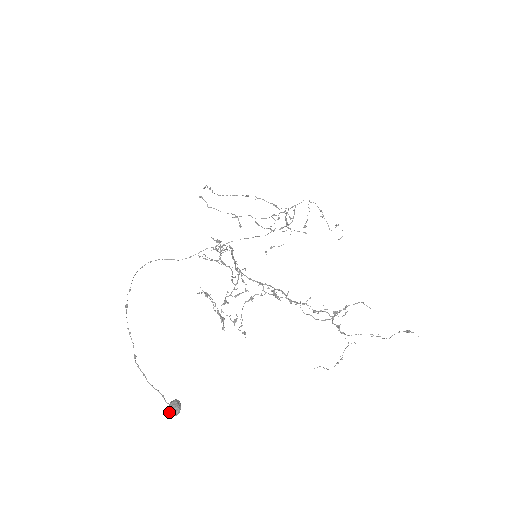
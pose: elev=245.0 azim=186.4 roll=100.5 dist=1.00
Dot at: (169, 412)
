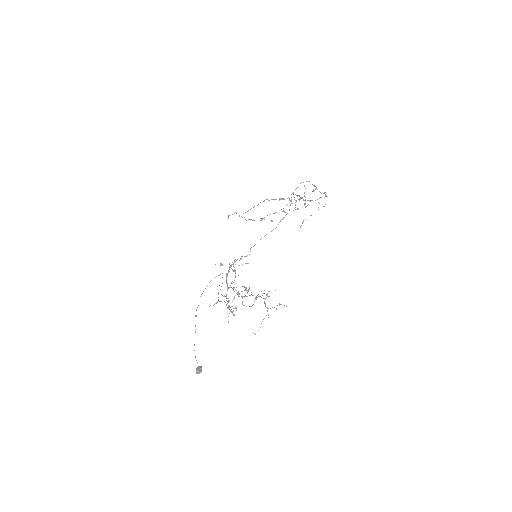
Dot at: (196, 373)
